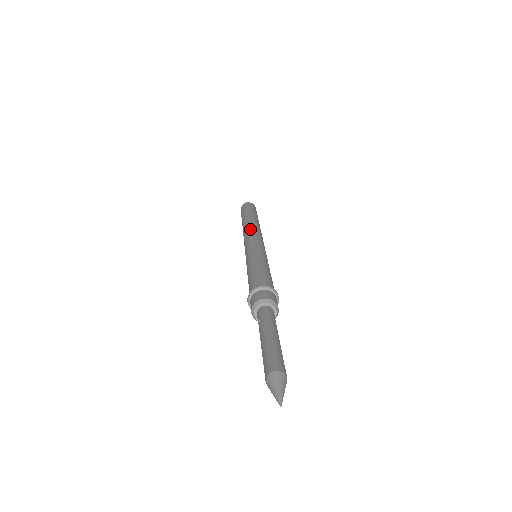
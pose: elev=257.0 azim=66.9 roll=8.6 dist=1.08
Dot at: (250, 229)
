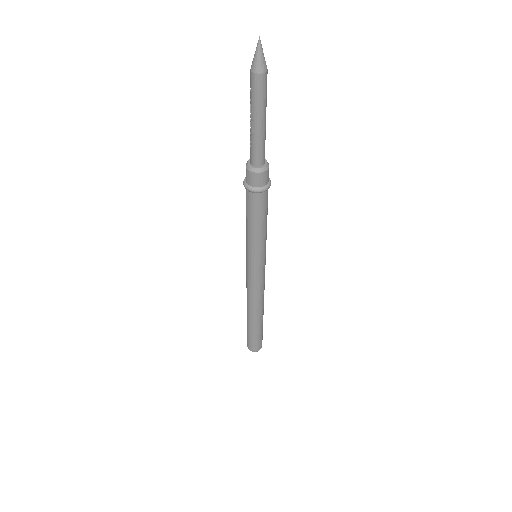
Dot at: occluded
